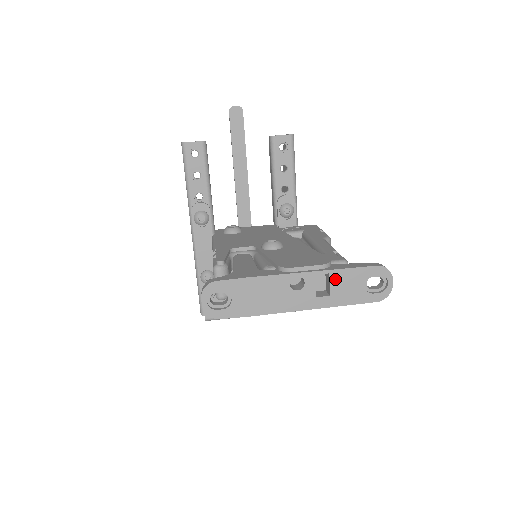
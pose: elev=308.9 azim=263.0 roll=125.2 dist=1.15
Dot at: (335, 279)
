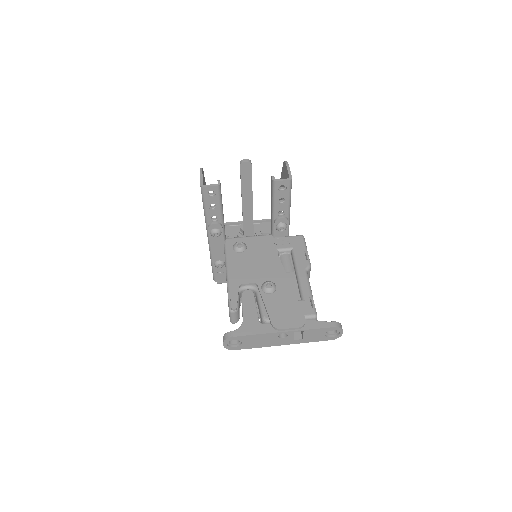
Dot at: (307, 333)
